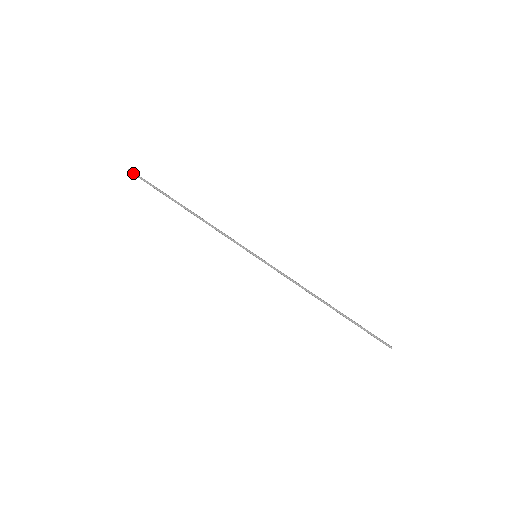
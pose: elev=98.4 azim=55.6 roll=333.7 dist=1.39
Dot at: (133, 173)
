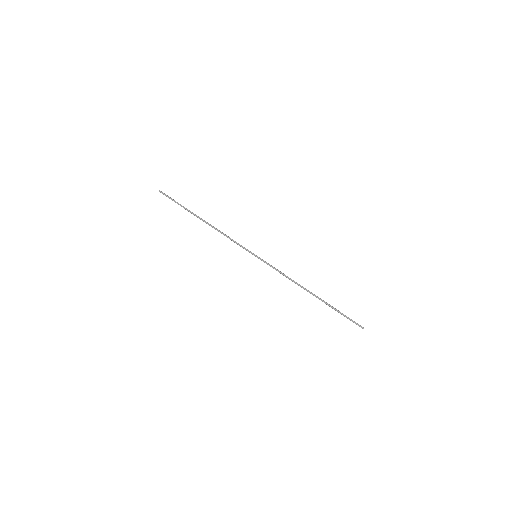
Dot at: (163, 194)
